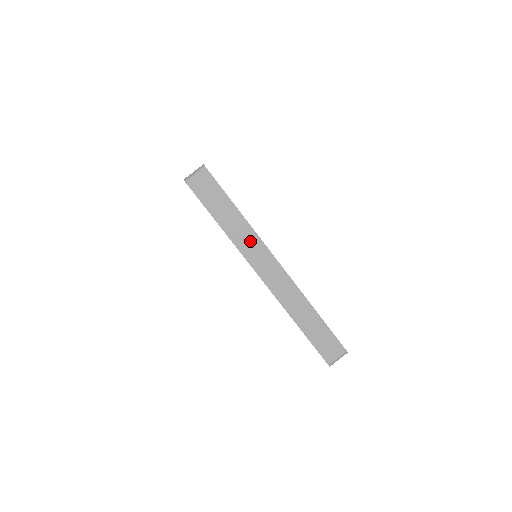
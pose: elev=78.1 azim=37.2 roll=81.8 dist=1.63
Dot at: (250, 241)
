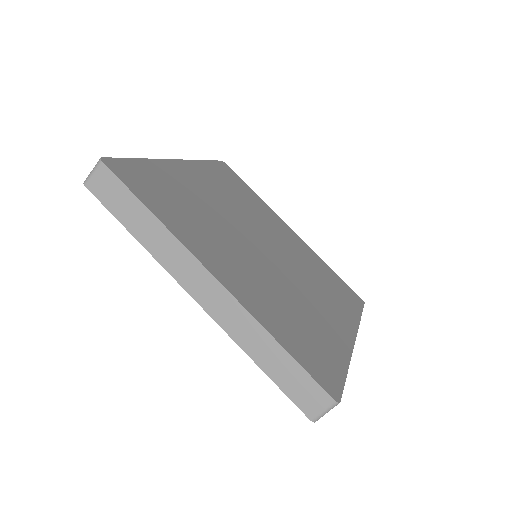
Dot at: (172, 251)
